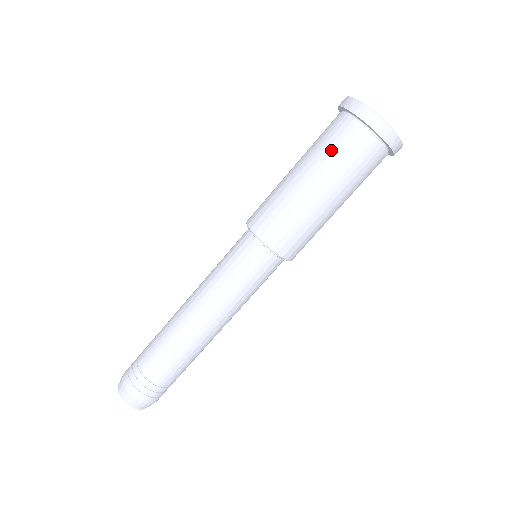
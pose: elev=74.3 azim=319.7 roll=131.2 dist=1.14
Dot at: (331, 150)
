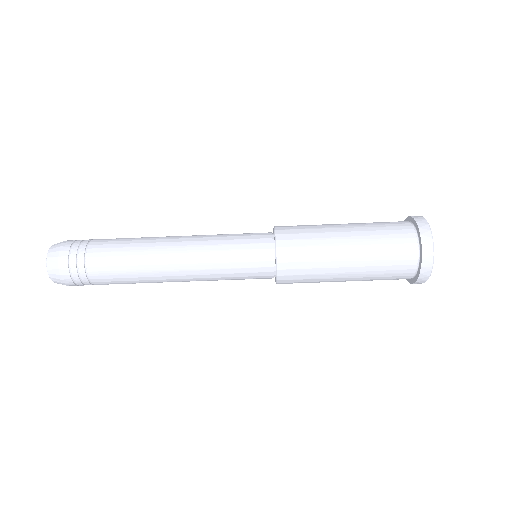
Dot at: (383, 269)
